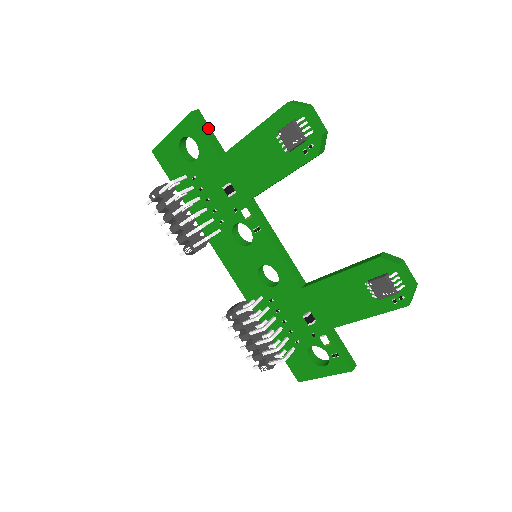
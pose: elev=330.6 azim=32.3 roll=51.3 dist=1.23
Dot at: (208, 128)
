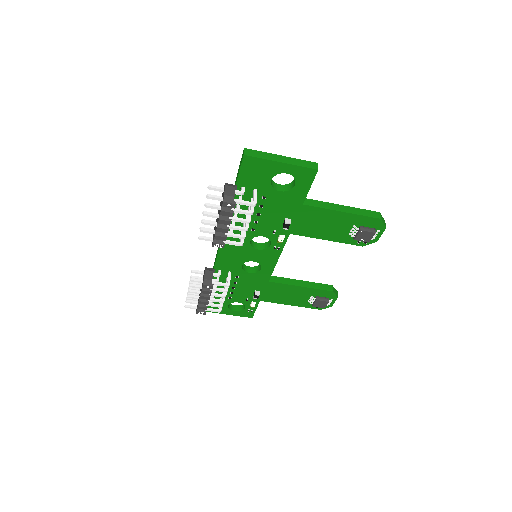
Dot at: occluded
